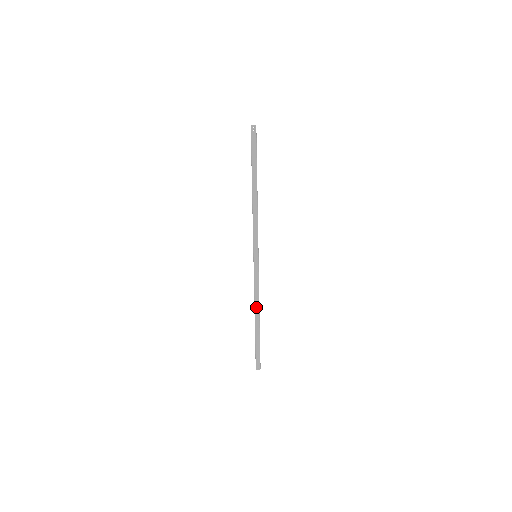
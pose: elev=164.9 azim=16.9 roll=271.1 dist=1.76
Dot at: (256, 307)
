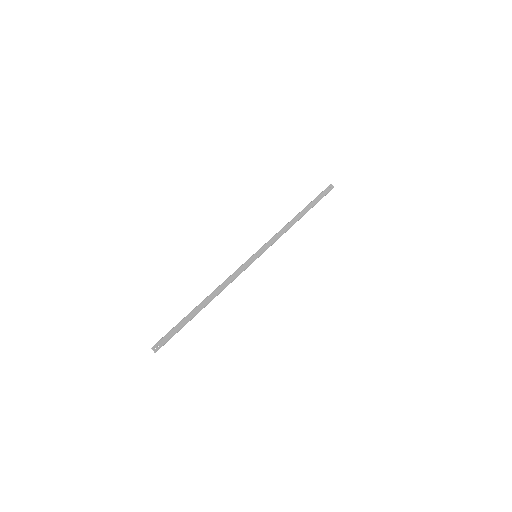
Dot at: (215, 291)
